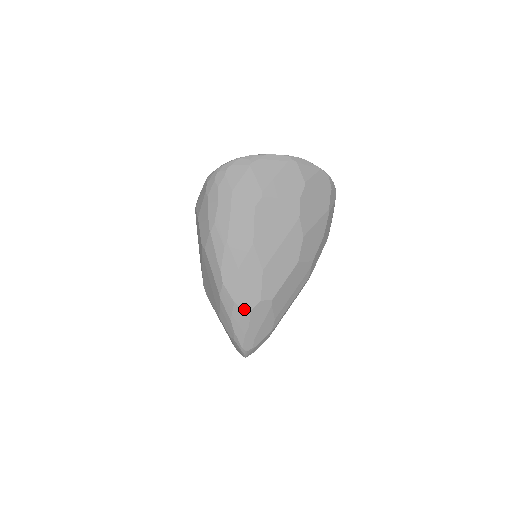
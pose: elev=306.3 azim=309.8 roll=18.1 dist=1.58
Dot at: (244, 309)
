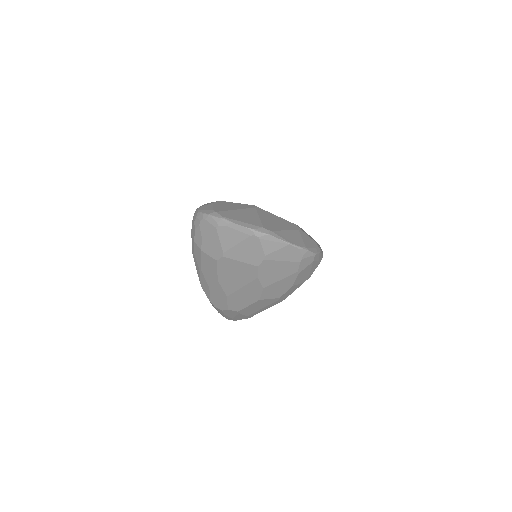
Dot at: (217, 308)
